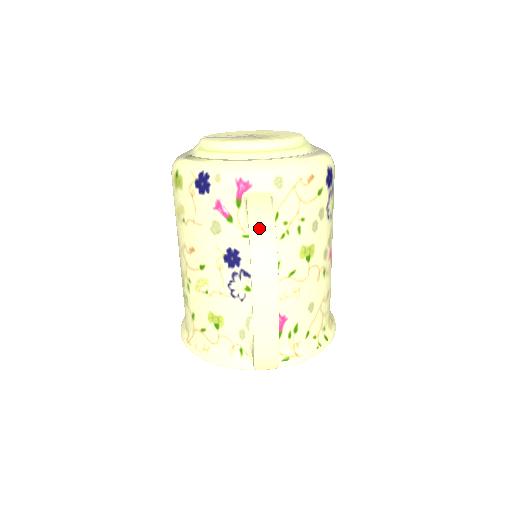
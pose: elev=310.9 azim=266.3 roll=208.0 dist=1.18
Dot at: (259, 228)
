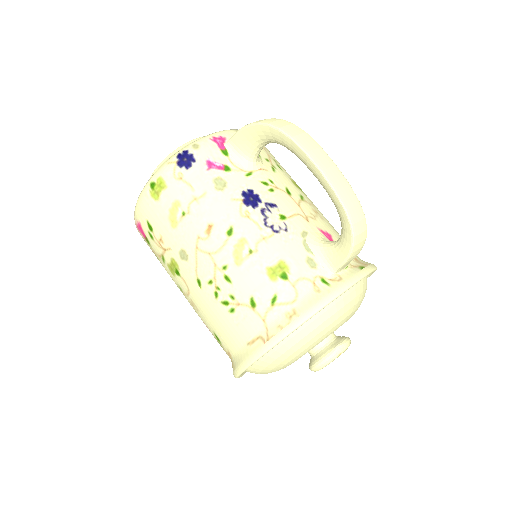
Dot at: (261, 120)
